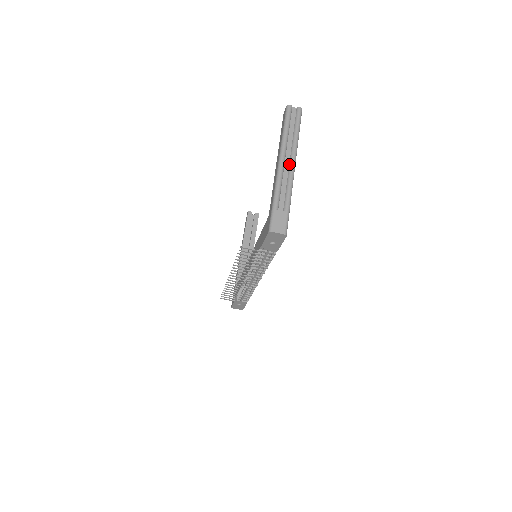
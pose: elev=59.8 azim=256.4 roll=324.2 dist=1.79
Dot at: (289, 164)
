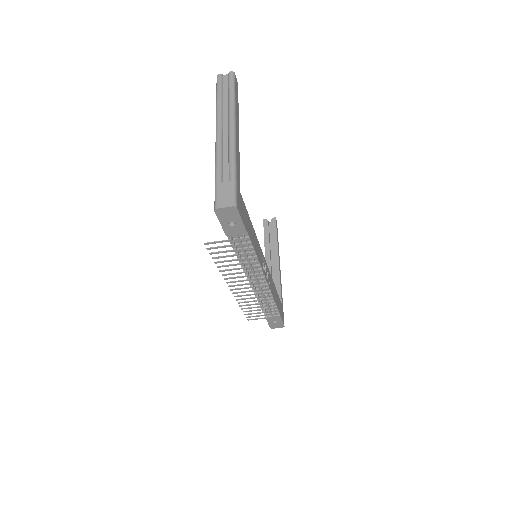
Dot at: (228, 131)
